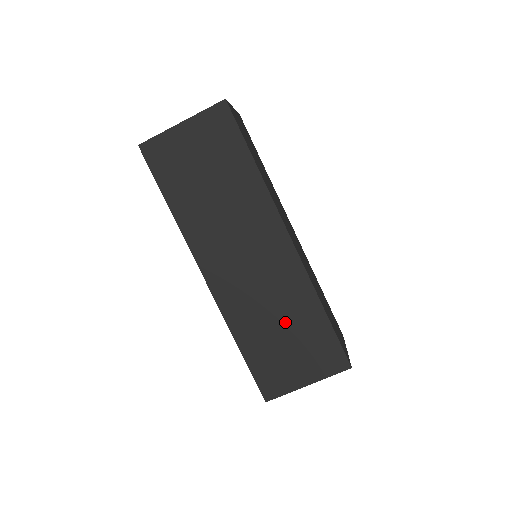
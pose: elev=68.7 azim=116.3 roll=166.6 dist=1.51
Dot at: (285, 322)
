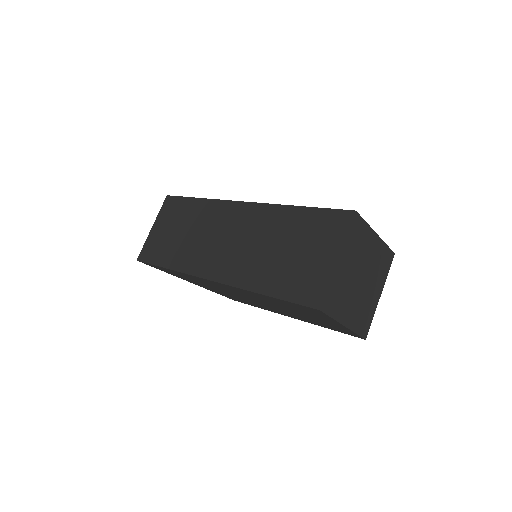
Dot at: (280, 242)
